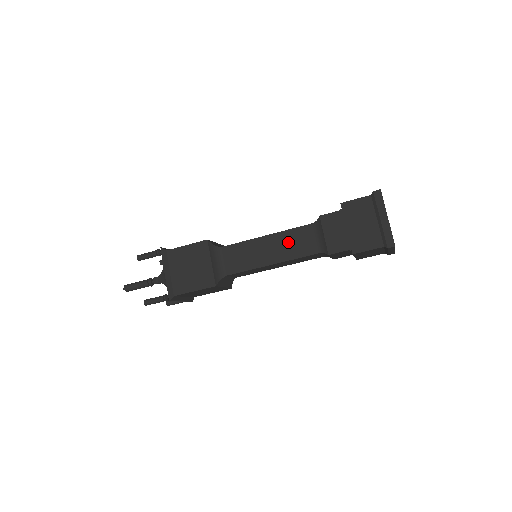
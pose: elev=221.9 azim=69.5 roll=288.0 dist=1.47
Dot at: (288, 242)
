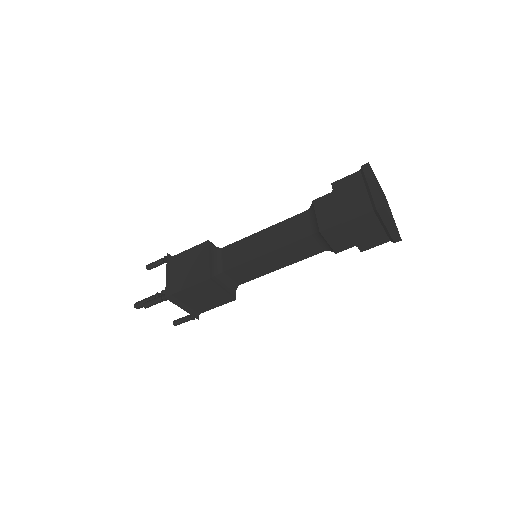
Dot at: (283, 231)
